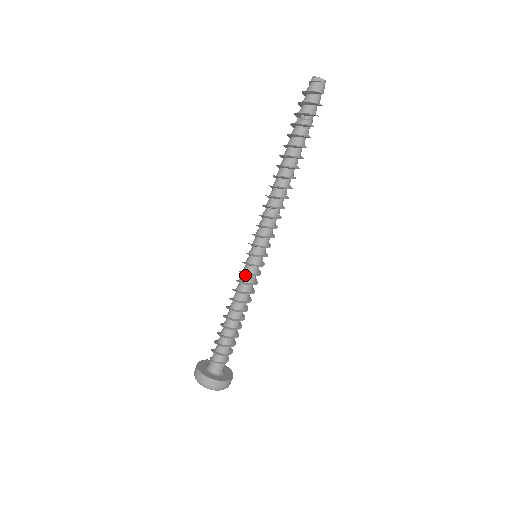
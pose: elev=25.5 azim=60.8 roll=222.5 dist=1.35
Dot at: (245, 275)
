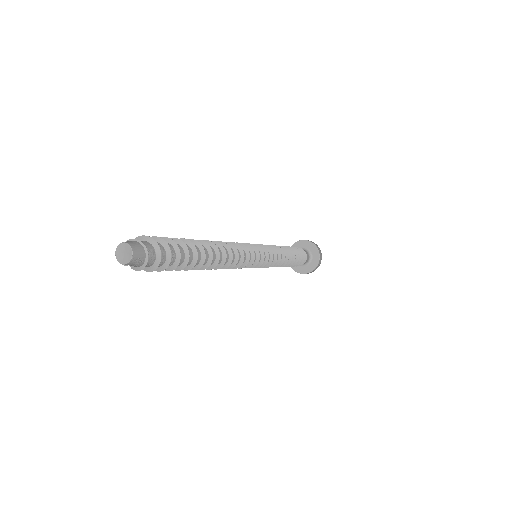
Dot at: occluded
